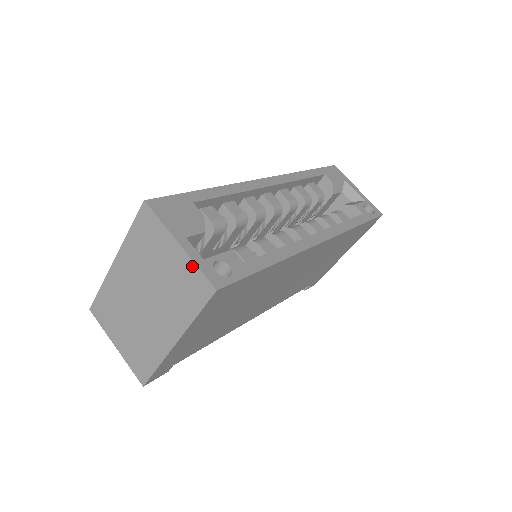
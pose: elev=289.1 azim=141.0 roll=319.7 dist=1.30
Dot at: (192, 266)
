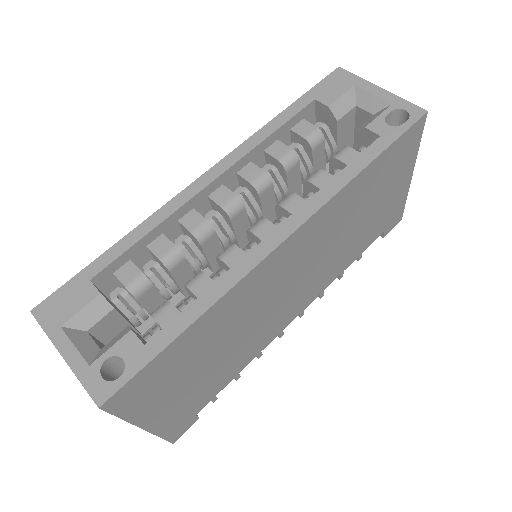
Dot at: (79, 379)
